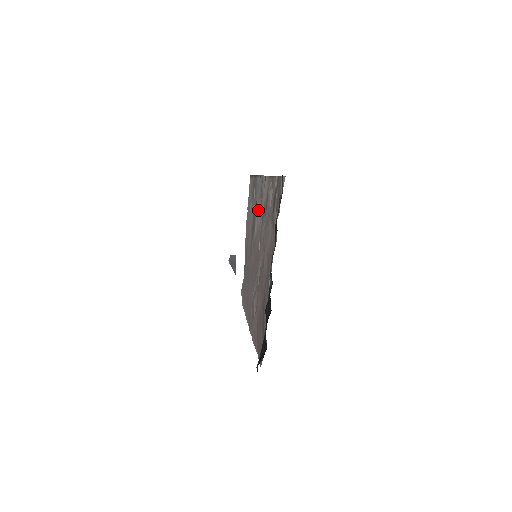
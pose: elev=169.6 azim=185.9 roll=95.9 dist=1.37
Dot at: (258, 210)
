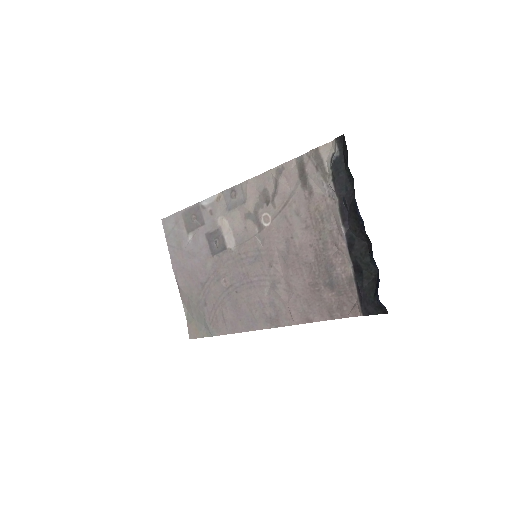
Dot at: (231, 222)
